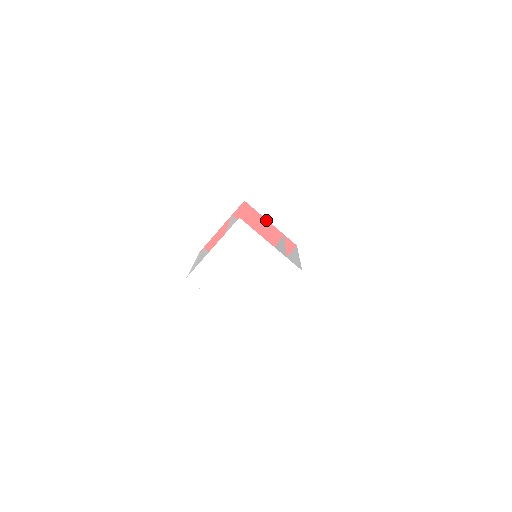
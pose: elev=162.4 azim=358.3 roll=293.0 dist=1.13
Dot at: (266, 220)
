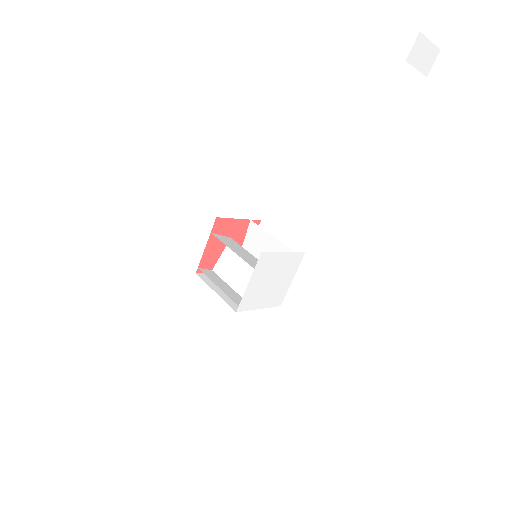
Dot at: (235, 219)
